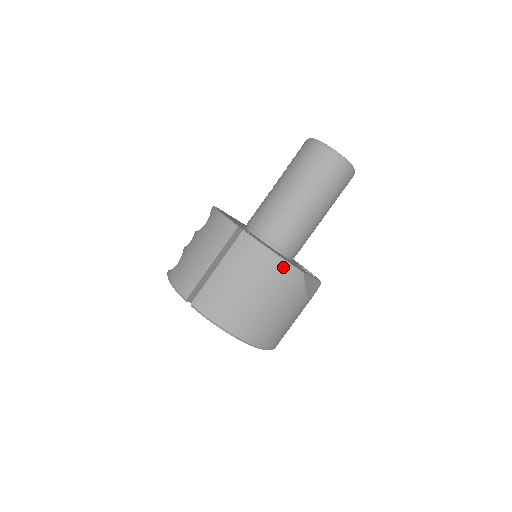
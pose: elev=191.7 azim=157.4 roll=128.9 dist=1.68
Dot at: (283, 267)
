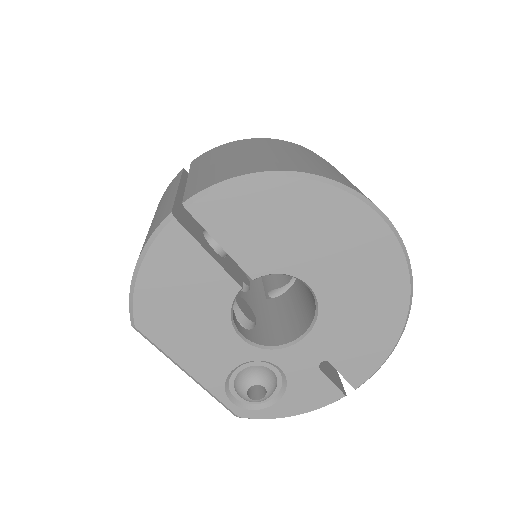
Dot at: (270, 140)
